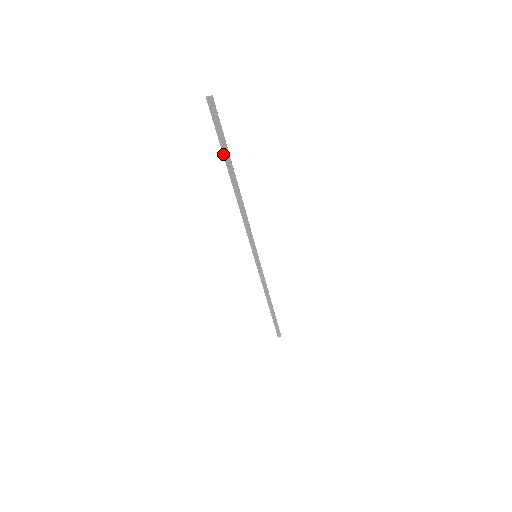
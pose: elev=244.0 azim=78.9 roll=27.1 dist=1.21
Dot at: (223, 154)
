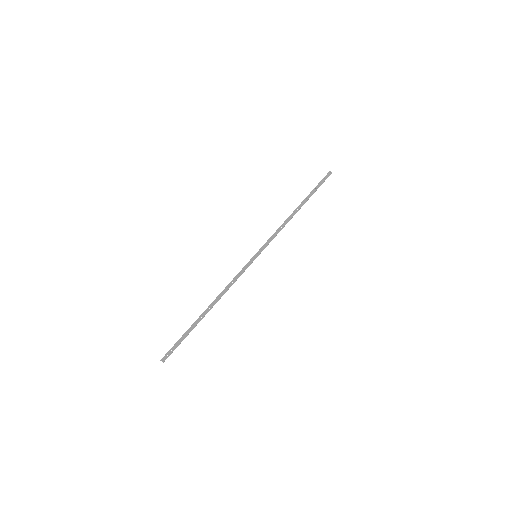
Dot at: (311, 192)
